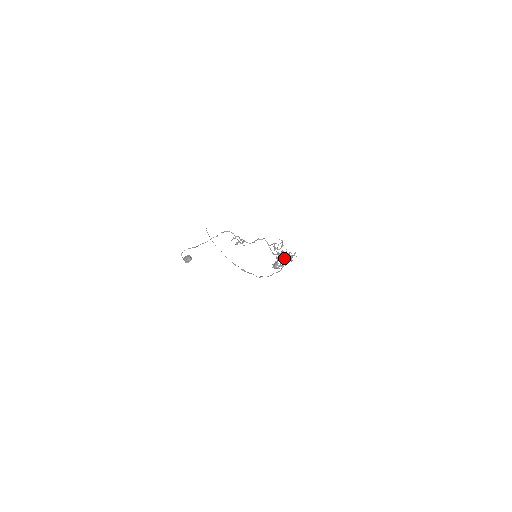
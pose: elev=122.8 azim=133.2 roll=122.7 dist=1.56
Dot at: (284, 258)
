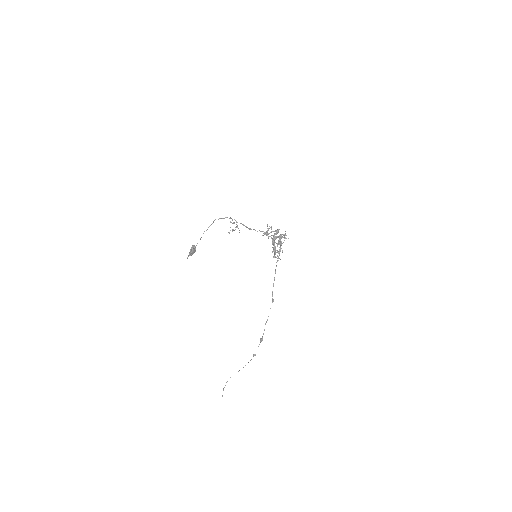
Dot at: (279, 241)
